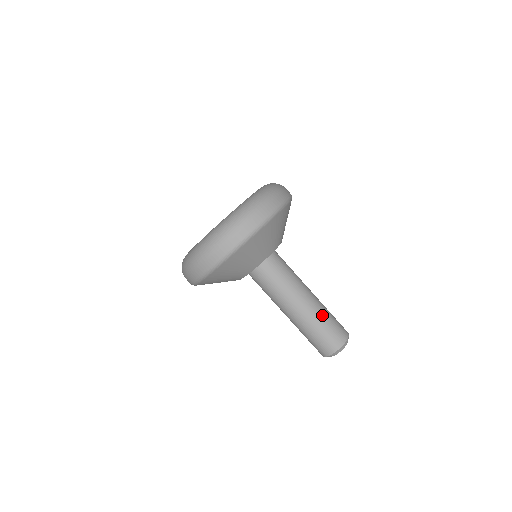
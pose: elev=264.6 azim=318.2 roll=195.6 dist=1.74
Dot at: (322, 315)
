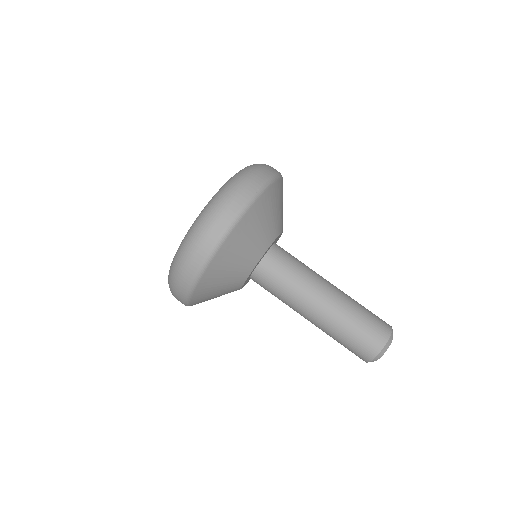
Dot at: (347, 317)
